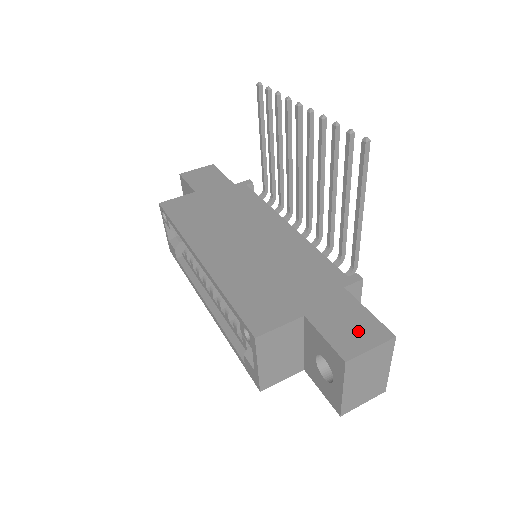
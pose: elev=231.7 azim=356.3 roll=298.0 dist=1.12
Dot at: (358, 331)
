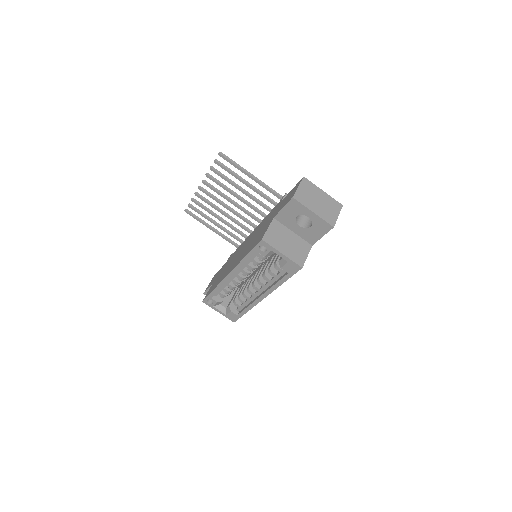
Dot at: (292, 193)
